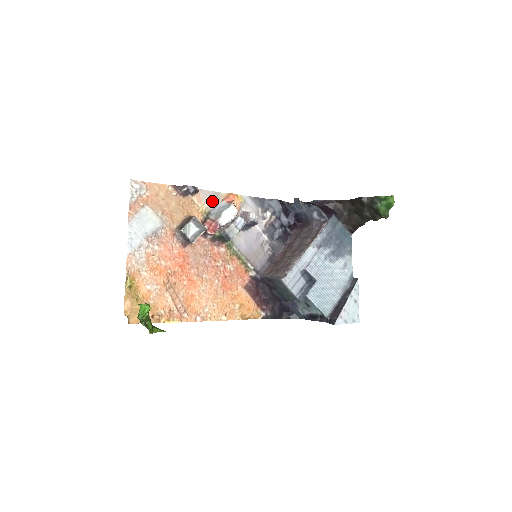
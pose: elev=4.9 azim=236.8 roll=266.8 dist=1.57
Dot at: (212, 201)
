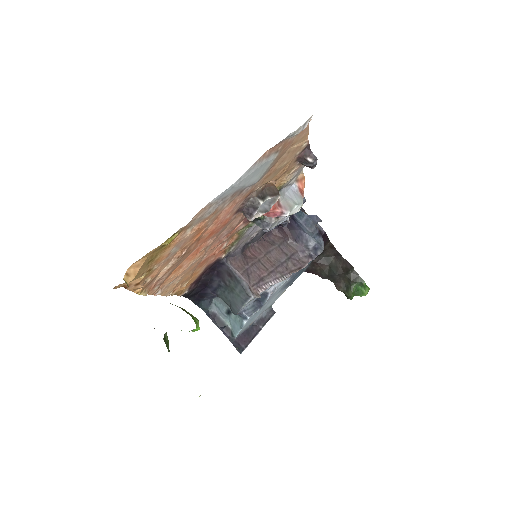
Dot at: (294, 177)
